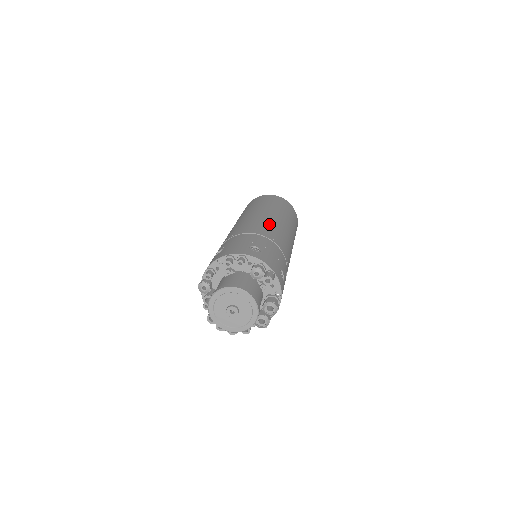
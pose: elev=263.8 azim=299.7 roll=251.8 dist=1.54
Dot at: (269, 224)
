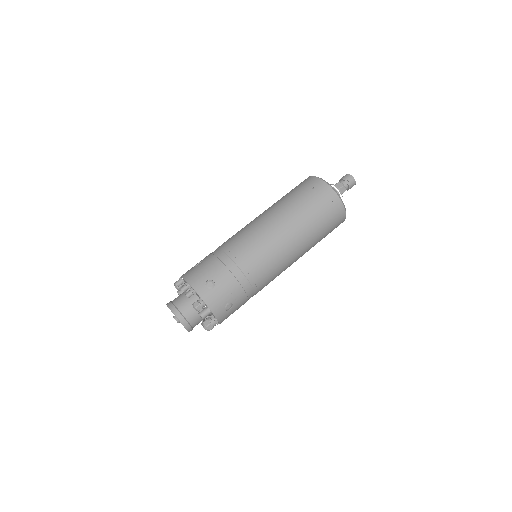
Dot at: (262, 246)
